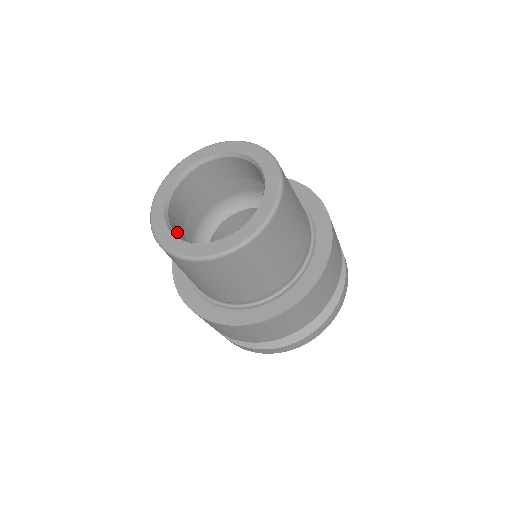
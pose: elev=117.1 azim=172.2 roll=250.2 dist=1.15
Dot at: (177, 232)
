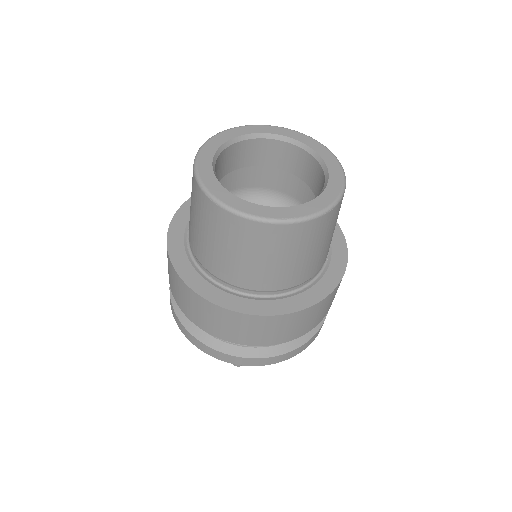
Dot at: occluded
